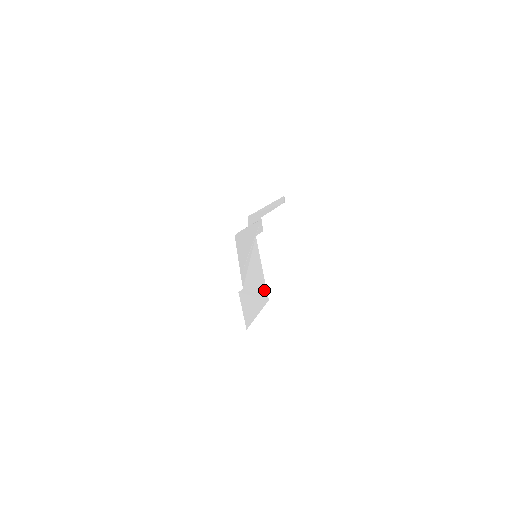
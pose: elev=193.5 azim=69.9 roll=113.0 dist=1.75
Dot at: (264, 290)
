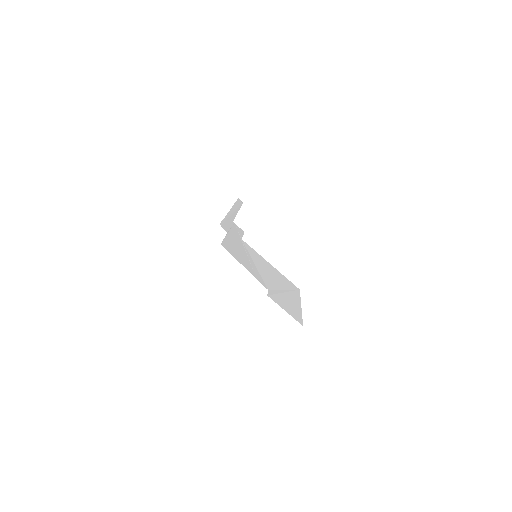
Dot at: (288, 283)
